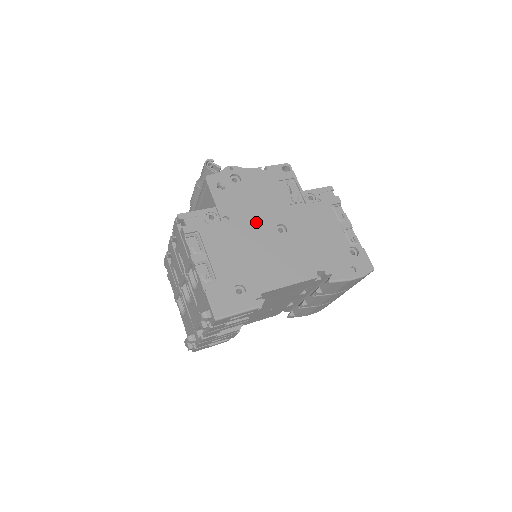
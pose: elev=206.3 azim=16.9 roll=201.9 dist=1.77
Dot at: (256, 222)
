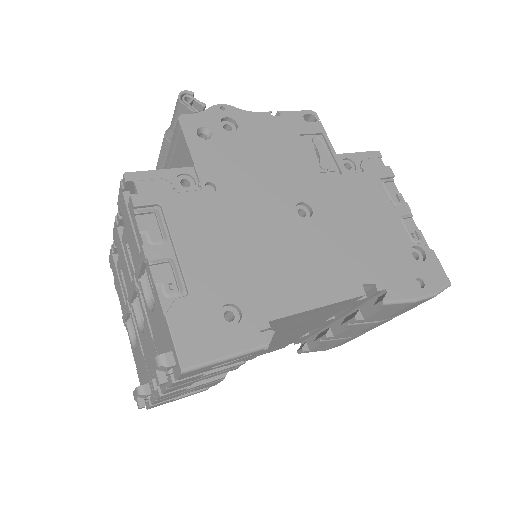
Dot at: (262, 196)
